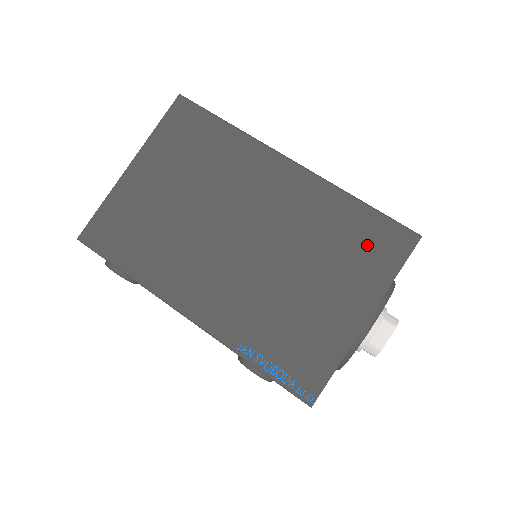
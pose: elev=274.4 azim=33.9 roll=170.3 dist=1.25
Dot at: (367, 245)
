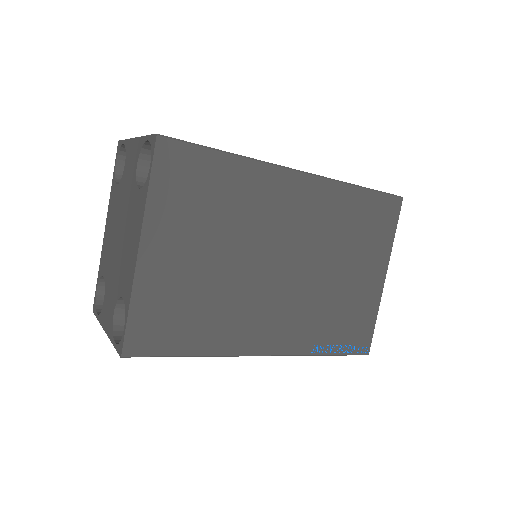
Dot at: (373, 222)
